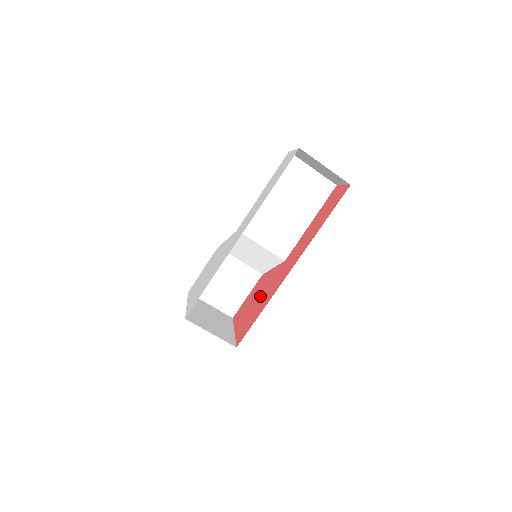
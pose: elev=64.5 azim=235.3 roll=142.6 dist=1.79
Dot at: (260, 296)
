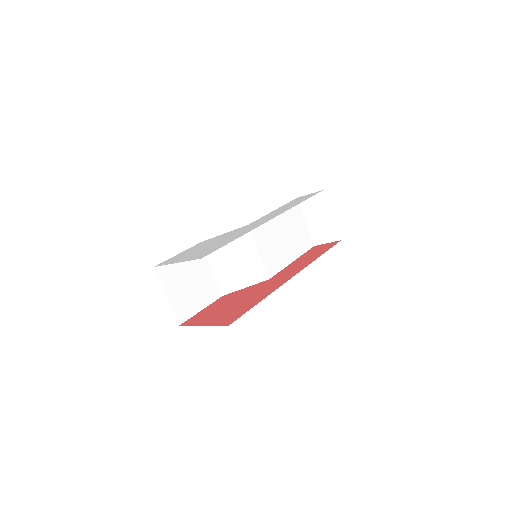
Dot at: (241, 299)
